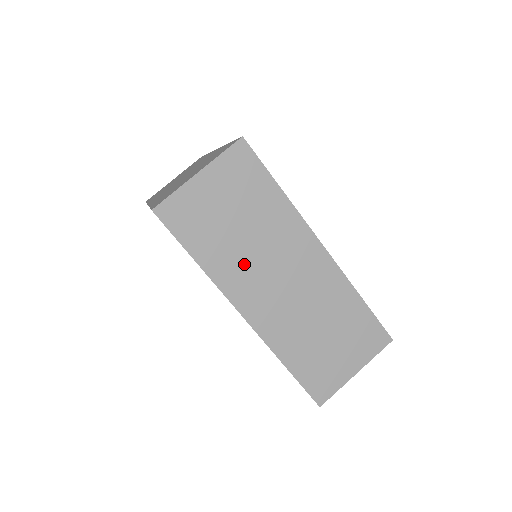
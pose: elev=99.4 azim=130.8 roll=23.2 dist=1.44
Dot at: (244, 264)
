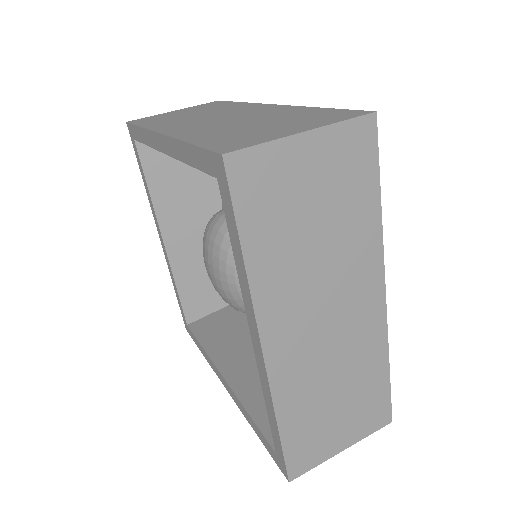
Dot at: (183, 121)
